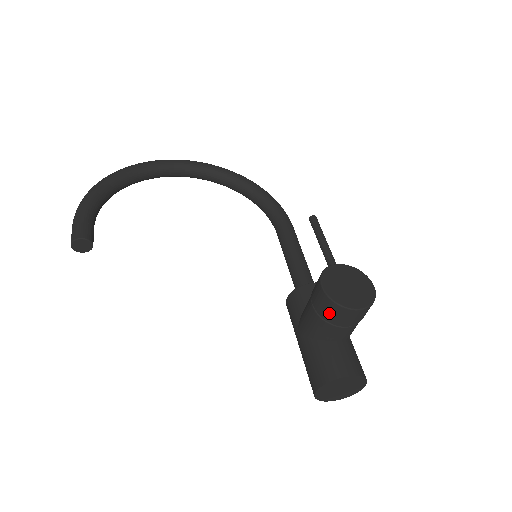
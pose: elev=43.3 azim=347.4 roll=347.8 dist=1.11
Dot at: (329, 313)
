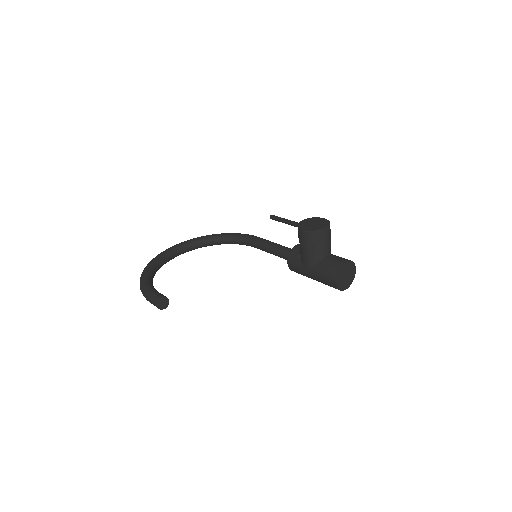
Dot at: (315, 240)
